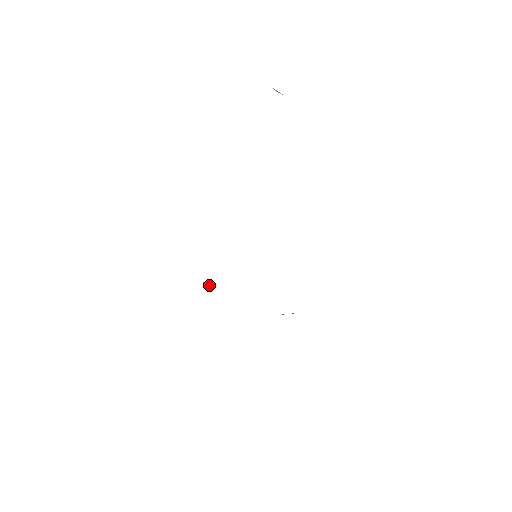
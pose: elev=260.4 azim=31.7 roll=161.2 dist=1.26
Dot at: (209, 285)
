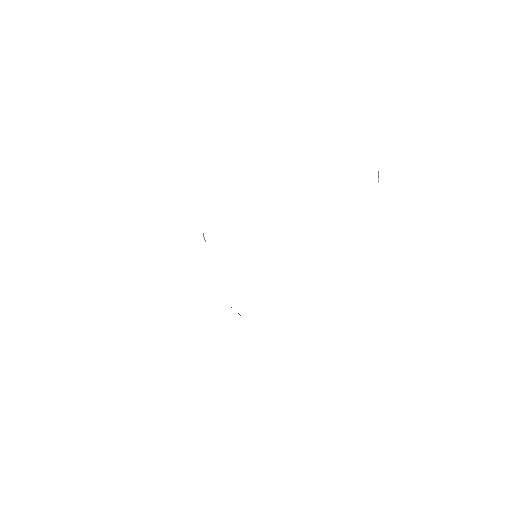
Dot at: occluded
